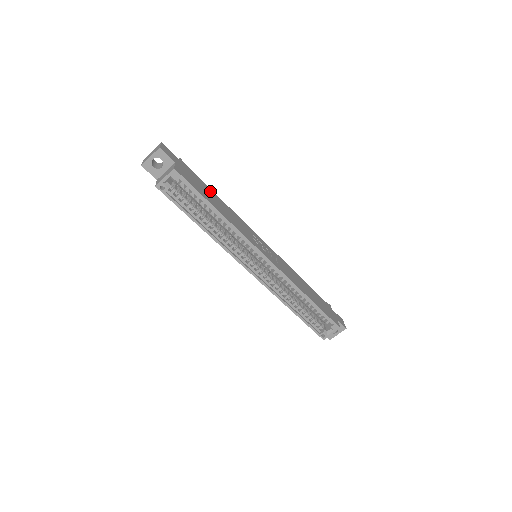
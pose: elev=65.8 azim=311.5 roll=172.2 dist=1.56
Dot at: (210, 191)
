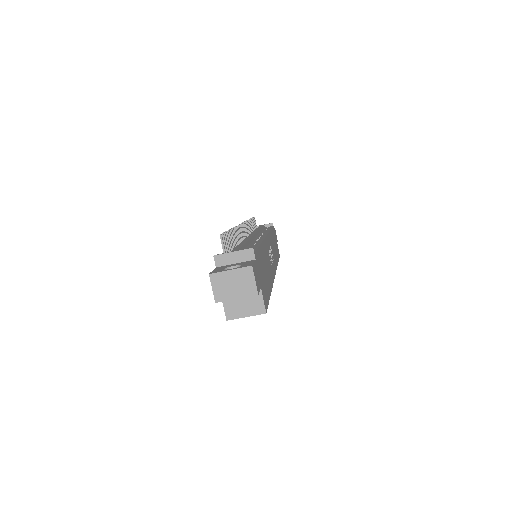
Dot at: (262, 255)
